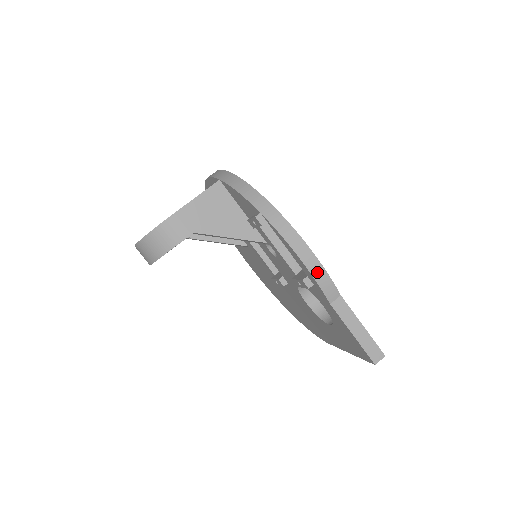
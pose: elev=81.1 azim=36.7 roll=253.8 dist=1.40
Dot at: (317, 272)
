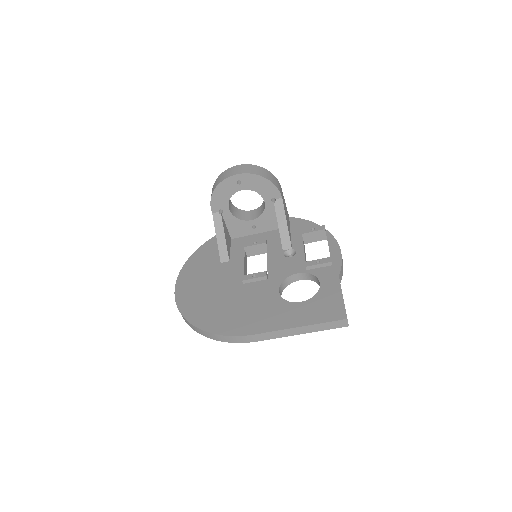
Dot at: (342, 261)
